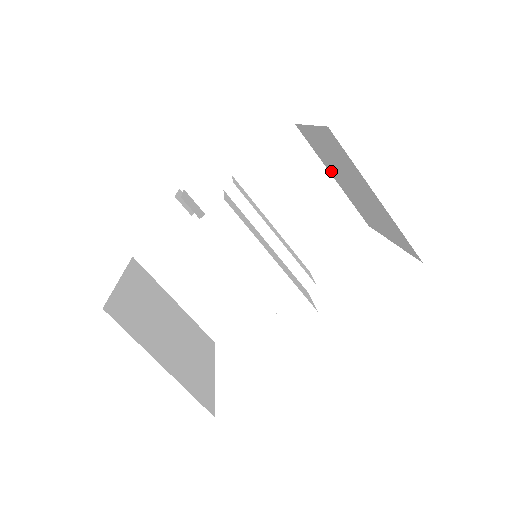
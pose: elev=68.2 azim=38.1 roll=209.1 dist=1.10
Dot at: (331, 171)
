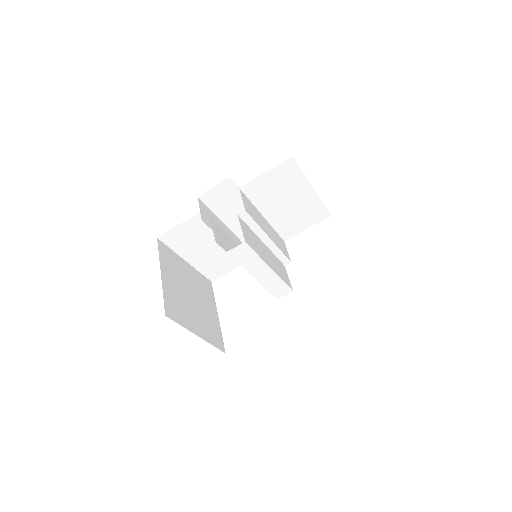
Dot at: occluded
